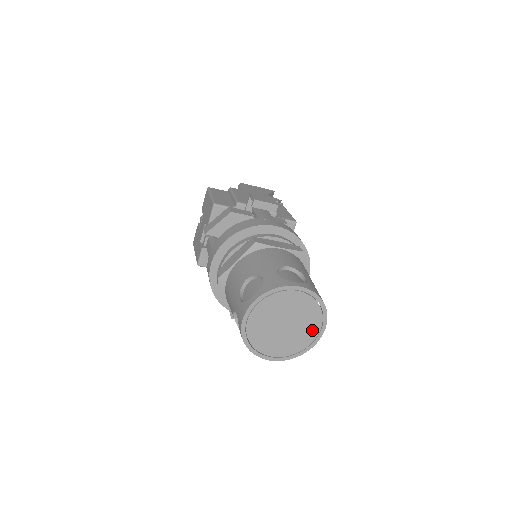
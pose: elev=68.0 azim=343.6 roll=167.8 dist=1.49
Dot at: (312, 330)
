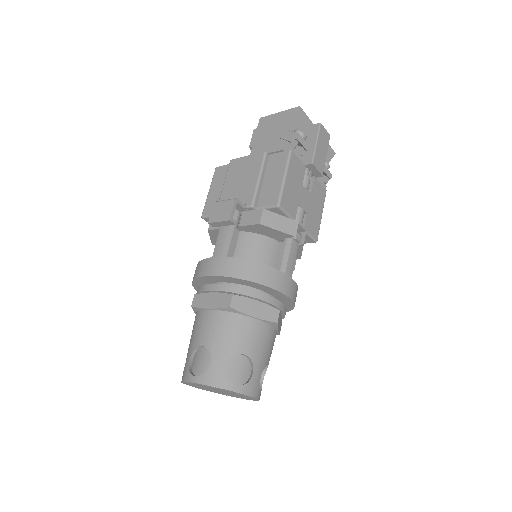
Dot at: (243, 395)
